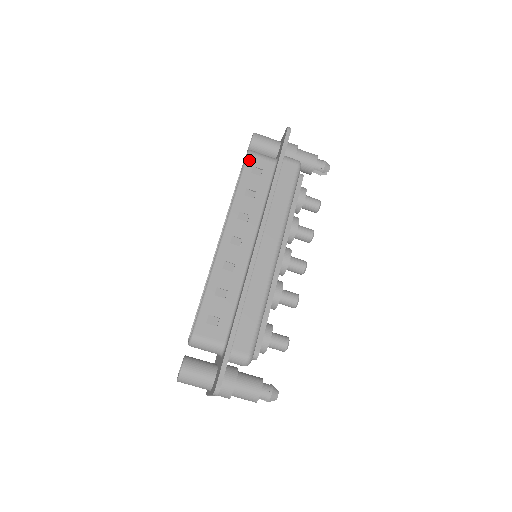
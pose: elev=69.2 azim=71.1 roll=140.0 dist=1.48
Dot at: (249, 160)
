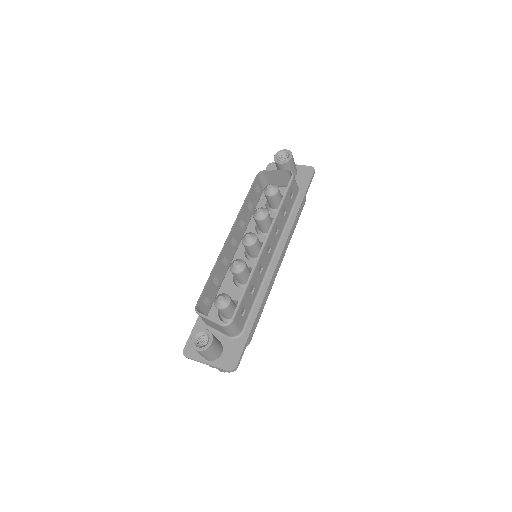
Dot at: (292, 182)
